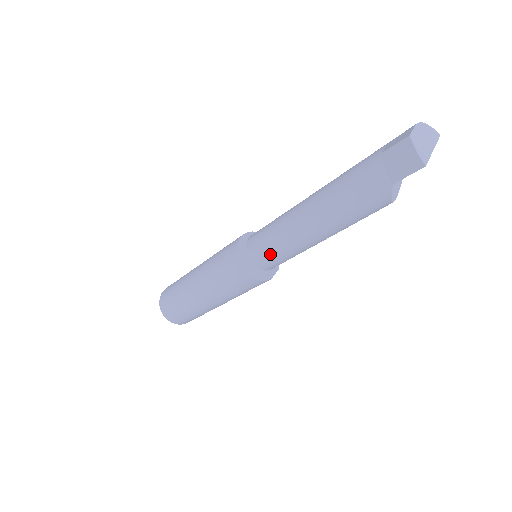
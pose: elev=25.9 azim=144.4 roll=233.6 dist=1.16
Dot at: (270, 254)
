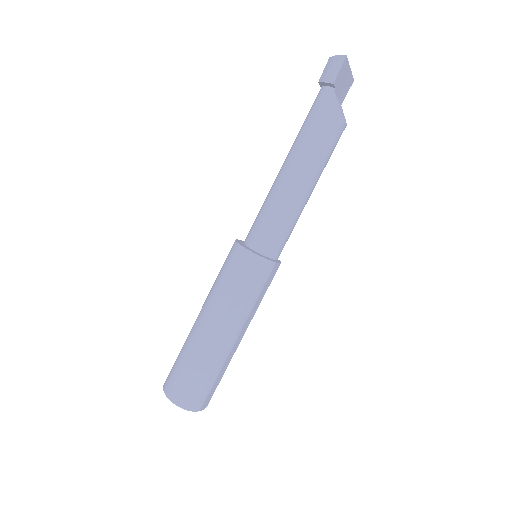
Dot at: (267, 227)
